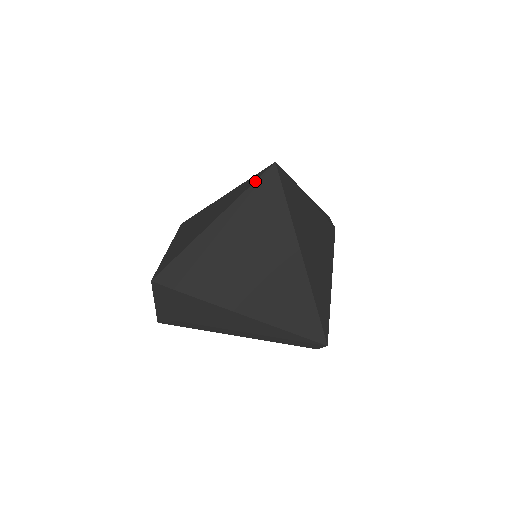
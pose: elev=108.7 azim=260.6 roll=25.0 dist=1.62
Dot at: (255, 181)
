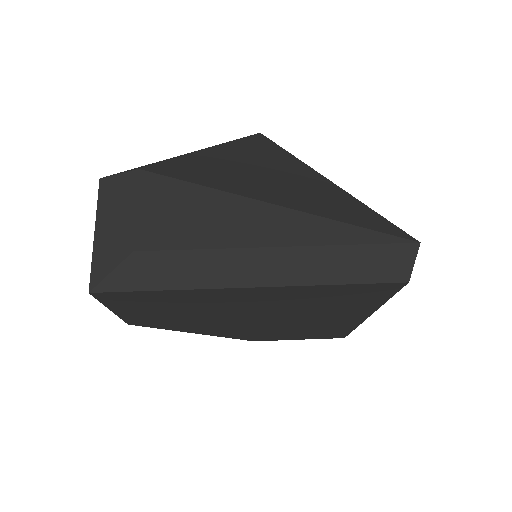
Dot at: occluded
